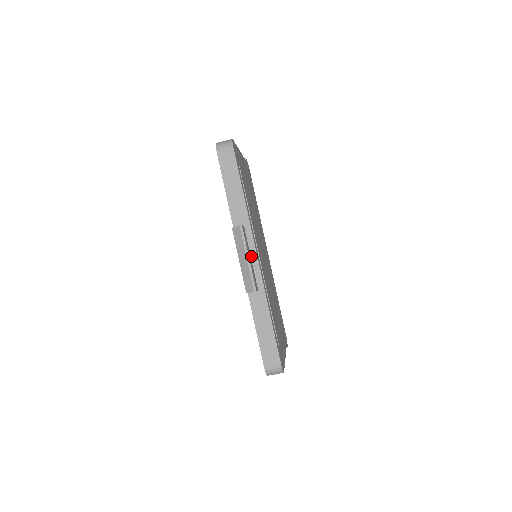
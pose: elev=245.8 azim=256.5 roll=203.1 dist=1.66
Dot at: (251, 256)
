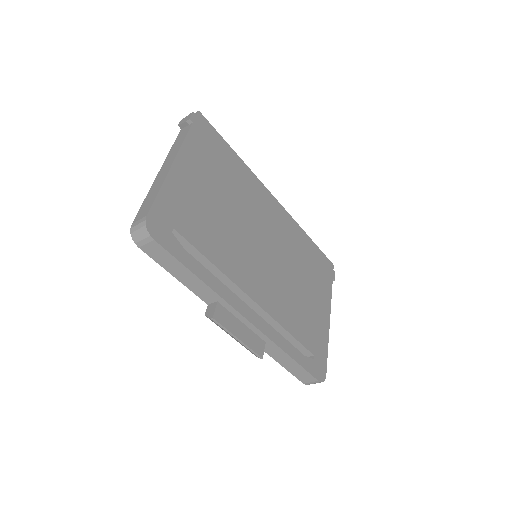
Dot at: (242, 322)
